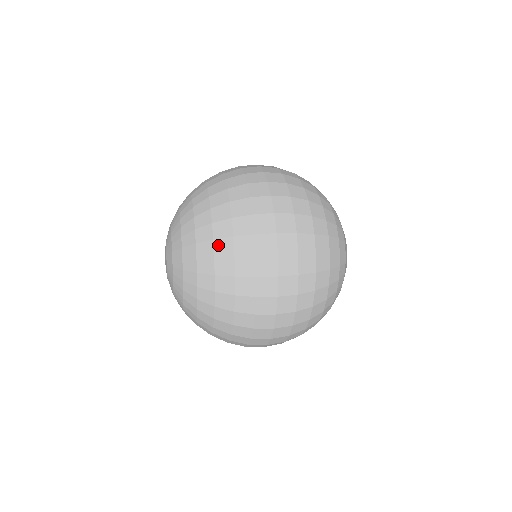
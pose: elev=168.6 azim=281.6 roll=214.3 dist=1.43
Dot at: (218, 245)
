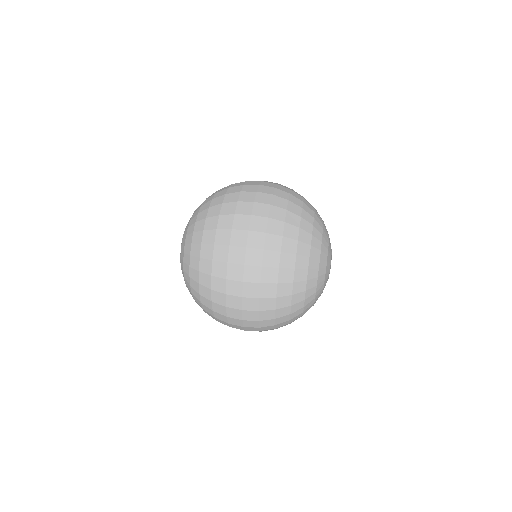
Dot at: (202, 299)
